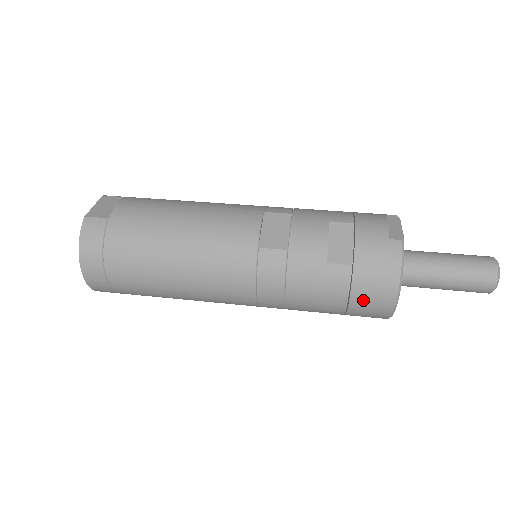
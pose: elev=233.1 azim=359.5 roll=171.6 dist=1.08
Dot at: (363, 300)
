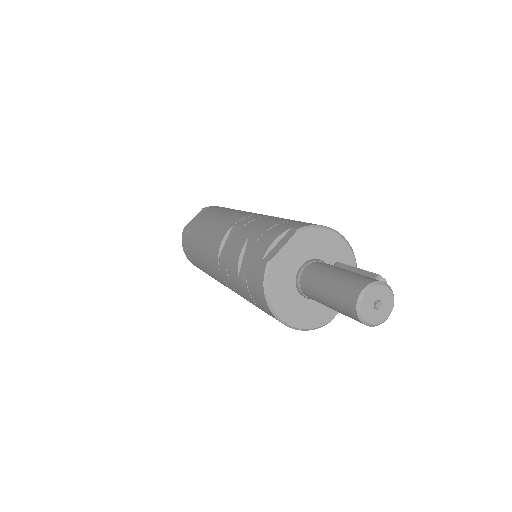
Dot at: (265, 311)
